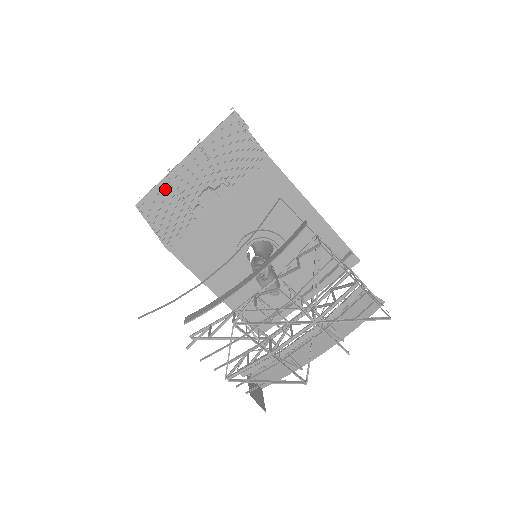
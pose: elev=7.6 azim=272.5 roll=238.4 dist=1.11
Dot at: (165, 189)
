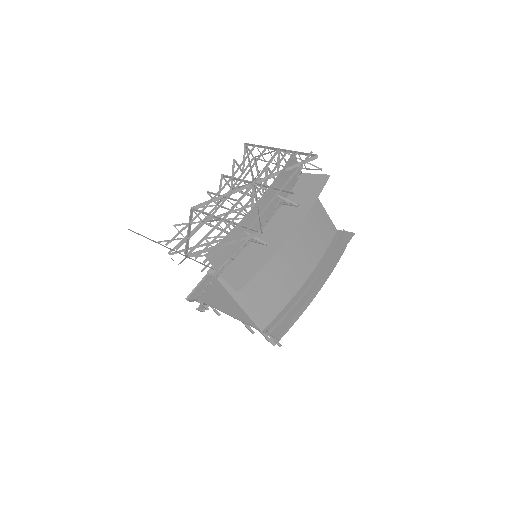
Dot at: (207, 278)
